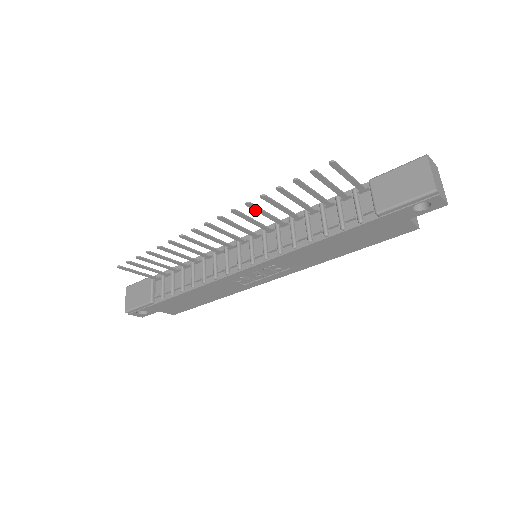
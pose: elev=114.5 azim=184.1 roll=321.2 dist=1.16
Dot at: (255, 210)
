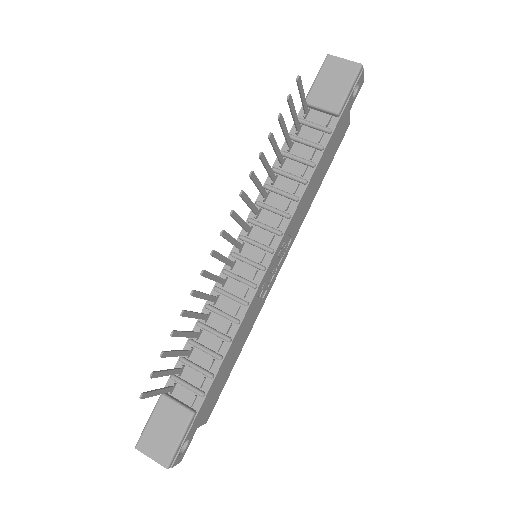
Dot at: (254, 182)
